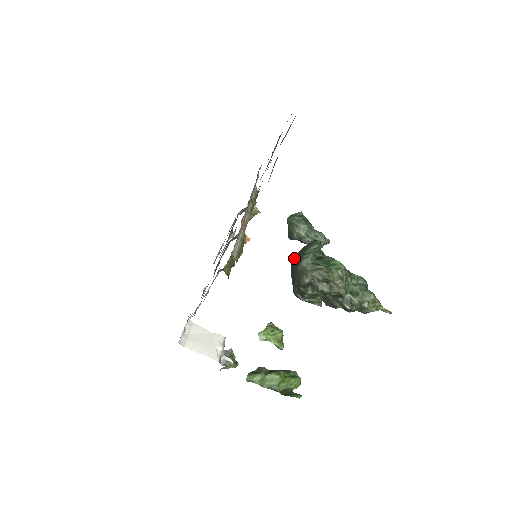
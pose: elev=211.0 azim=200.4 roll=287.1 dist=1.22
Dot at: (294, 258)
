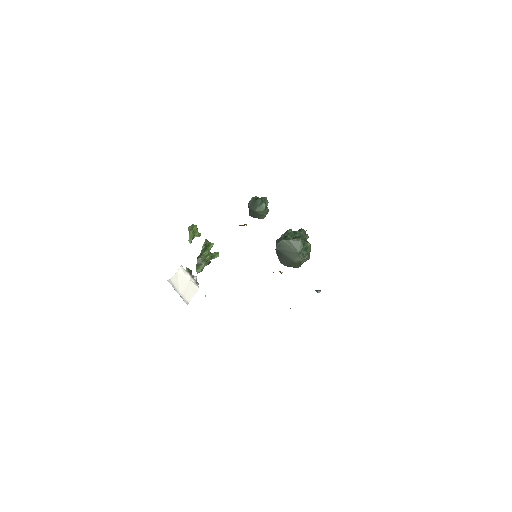
Dot at: (279, 247)
